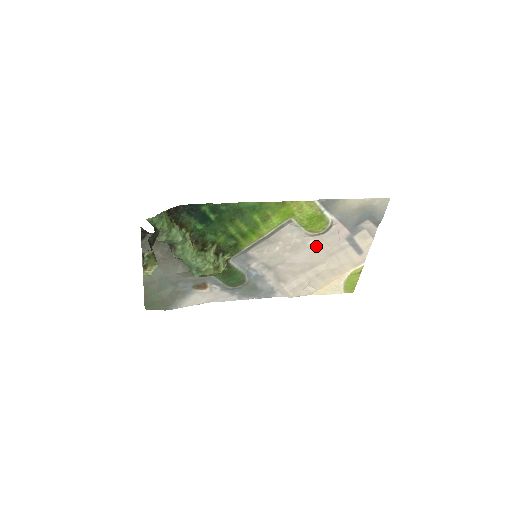
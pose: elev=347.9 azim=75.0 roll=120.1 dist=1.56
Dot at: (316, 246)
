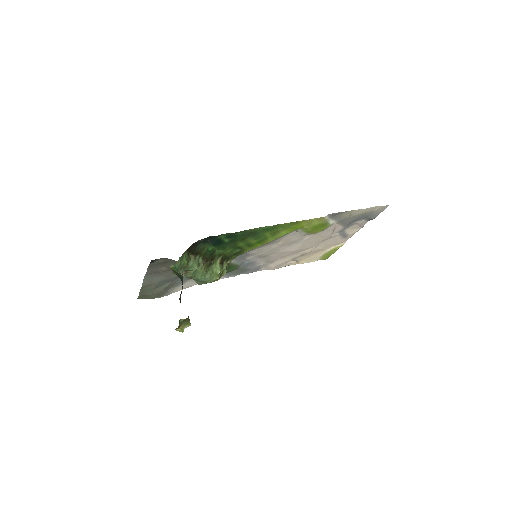
Dot at: (310, 239)
